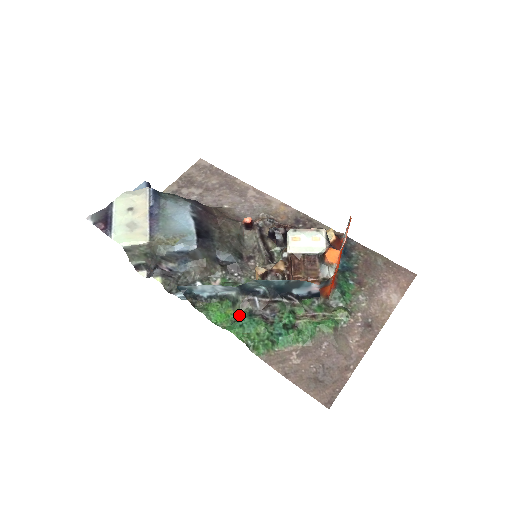
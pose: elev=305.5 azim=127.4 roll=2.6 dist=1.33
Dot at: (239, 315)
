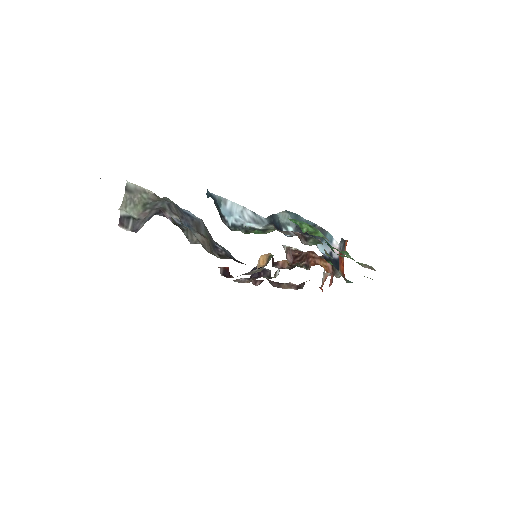
Dot at: occluded
